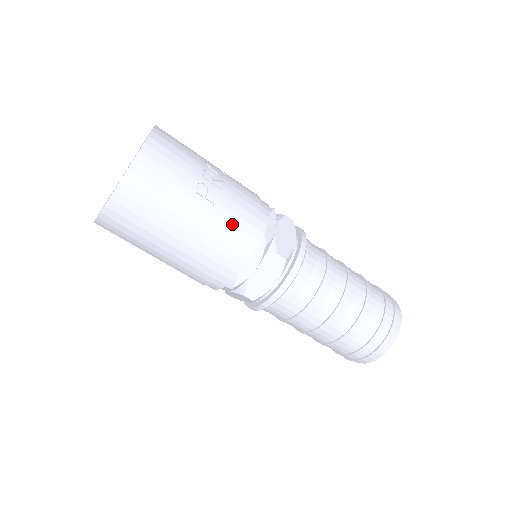
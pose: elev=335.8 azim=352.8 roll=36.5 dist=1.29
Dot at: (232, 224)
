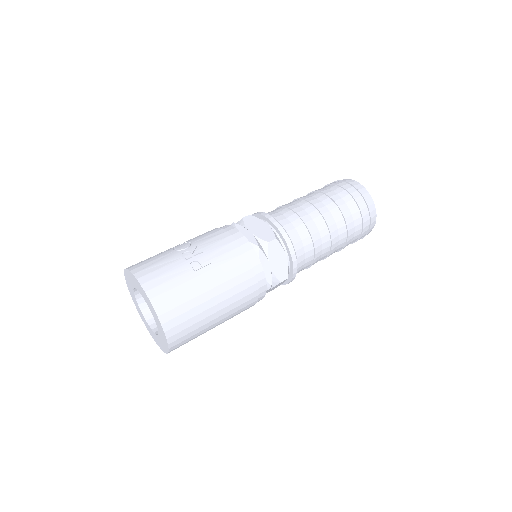
Dot at: (231, 260)
